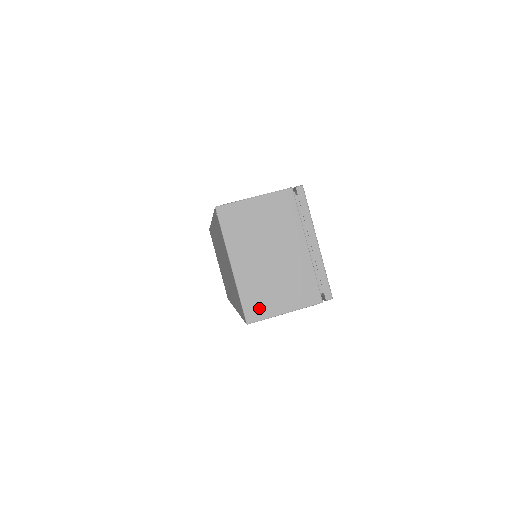
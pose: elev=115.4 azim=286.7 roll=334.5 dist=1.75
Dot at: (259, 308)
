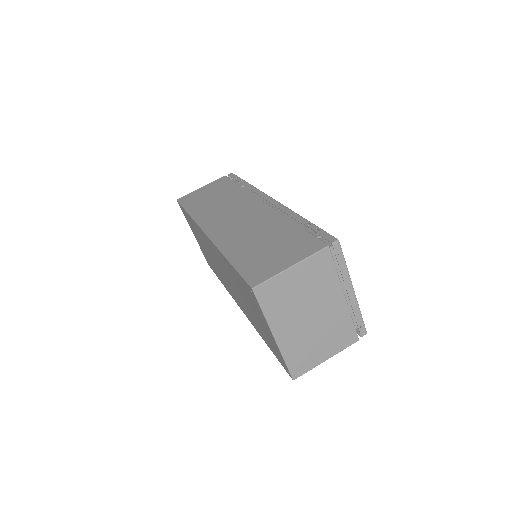
Dot at: (303, 364)
